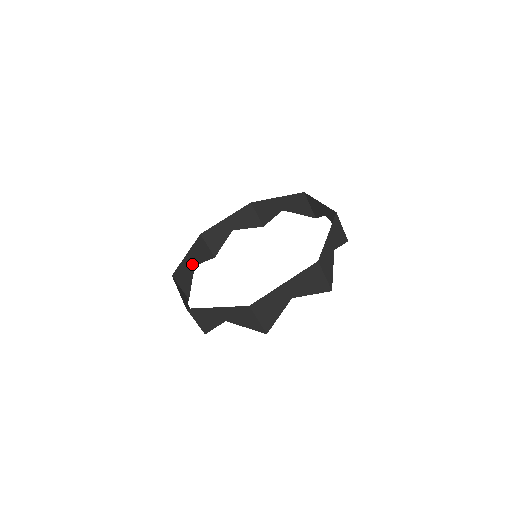
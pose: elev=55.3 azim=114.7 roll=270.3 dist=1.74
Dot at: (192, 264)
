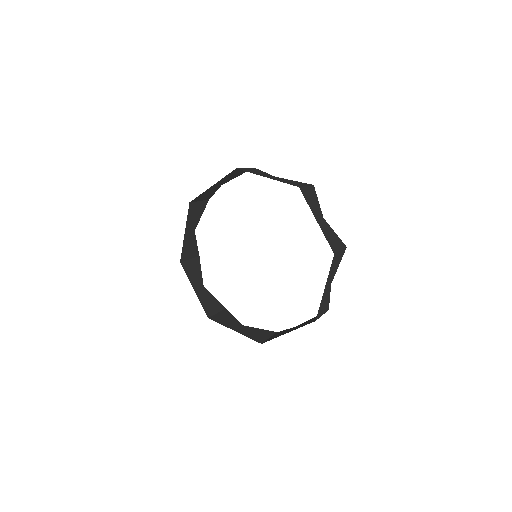
Dot at: (192, 232)
